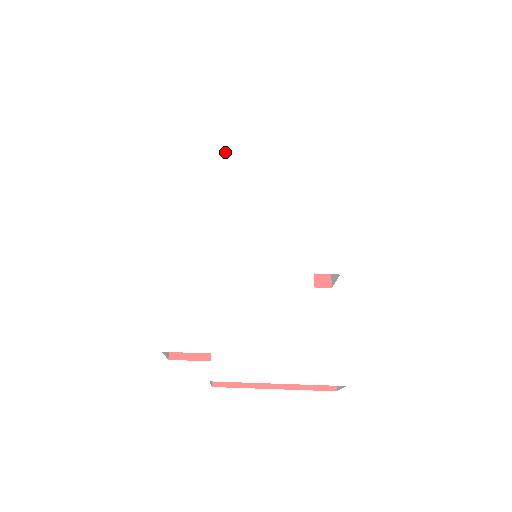
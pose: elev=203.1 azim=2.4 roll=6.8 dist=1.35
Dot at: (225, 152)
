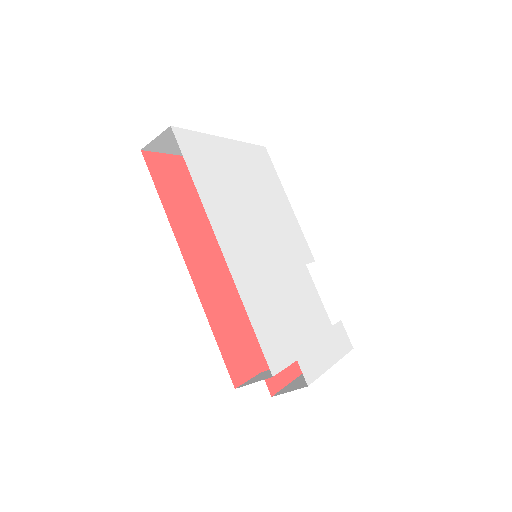
Dot at: (207, 143)
